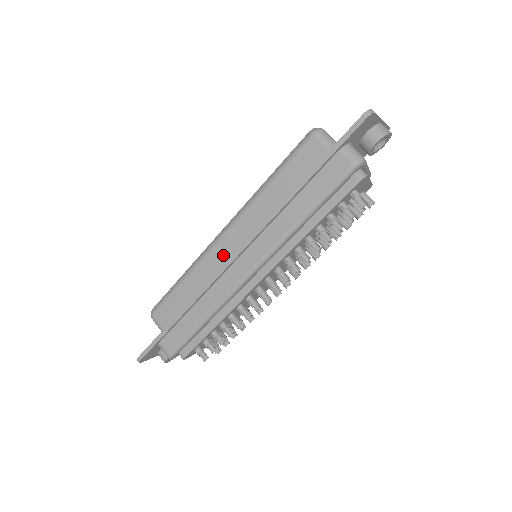
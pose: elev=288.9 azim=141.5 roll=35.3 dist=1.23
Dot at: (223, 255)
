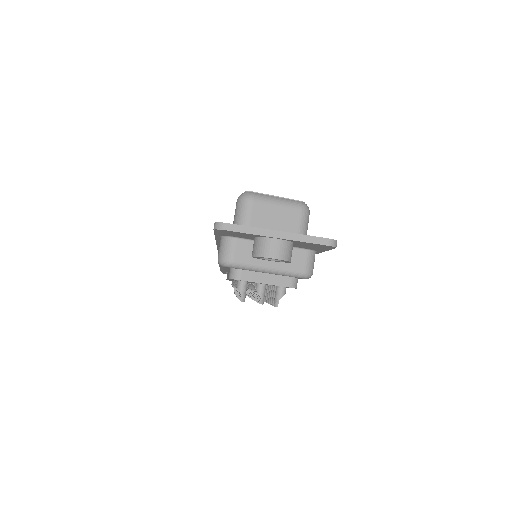
Dot at: occluded
